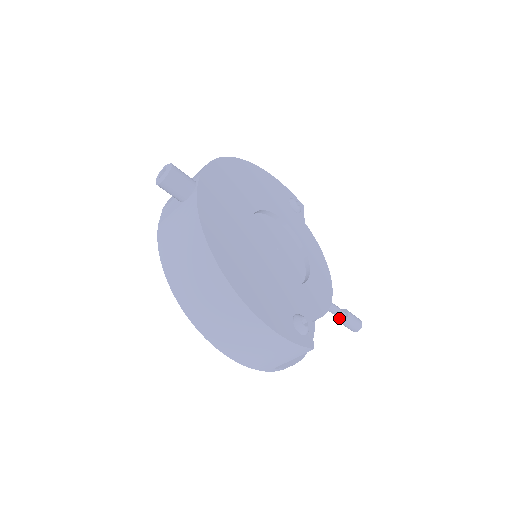
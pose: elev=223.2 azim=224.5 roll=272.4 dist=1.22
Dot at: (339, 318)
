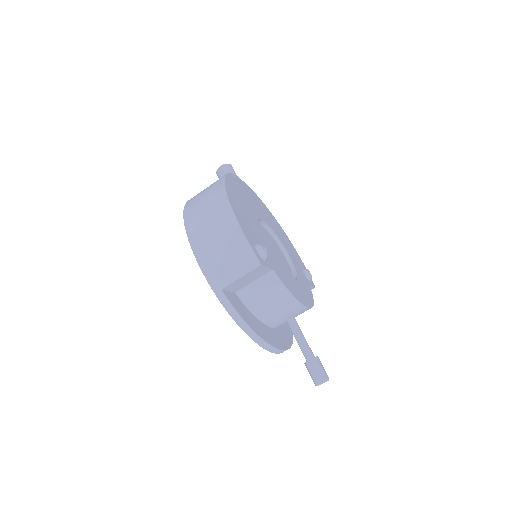
Dot at: (306, 358)
